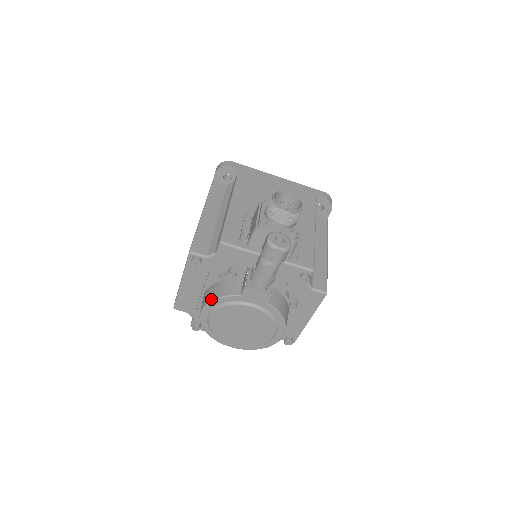
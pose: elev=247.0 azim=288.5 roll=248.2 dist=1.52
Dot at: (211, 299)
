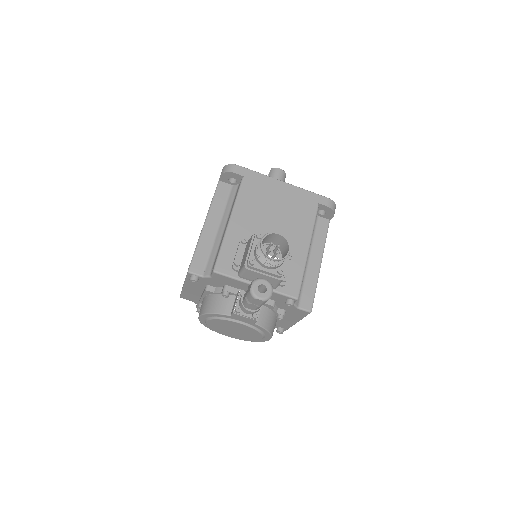
Dot at: (206, 312)
